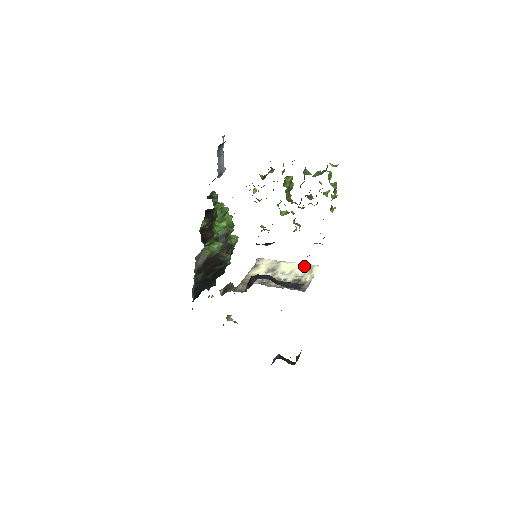
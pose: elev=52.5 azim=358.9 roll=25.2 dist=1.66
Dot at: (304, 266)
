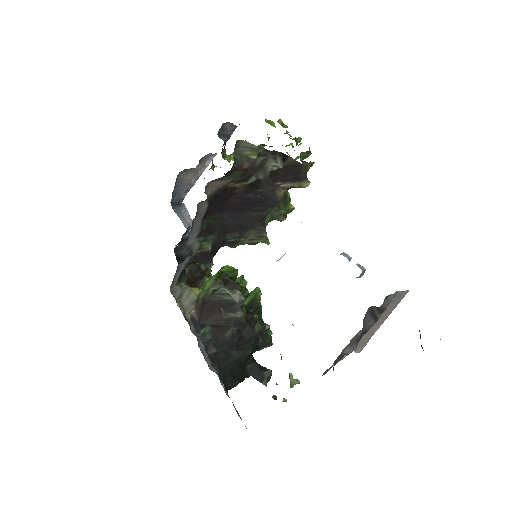
Dot at: occluded
